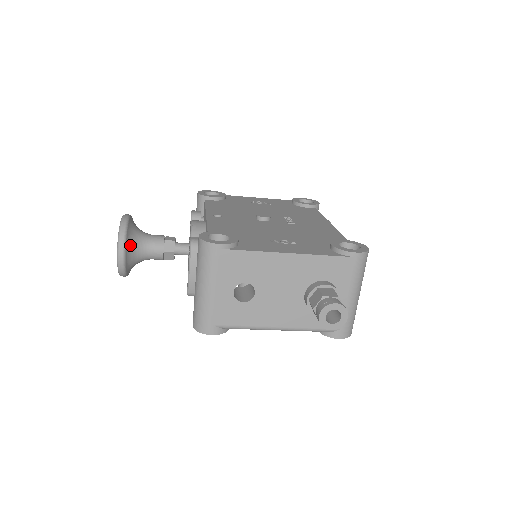
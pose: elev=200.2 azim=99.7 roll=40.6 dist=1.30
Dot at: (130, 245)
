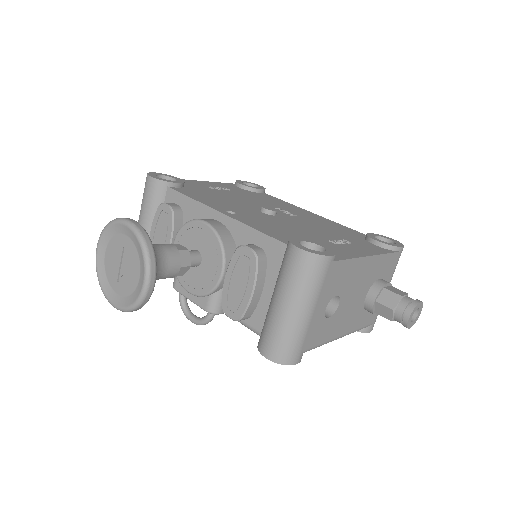
Dot at: occluded
